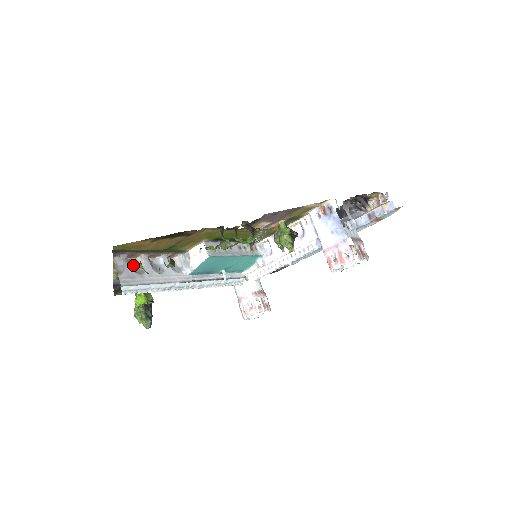
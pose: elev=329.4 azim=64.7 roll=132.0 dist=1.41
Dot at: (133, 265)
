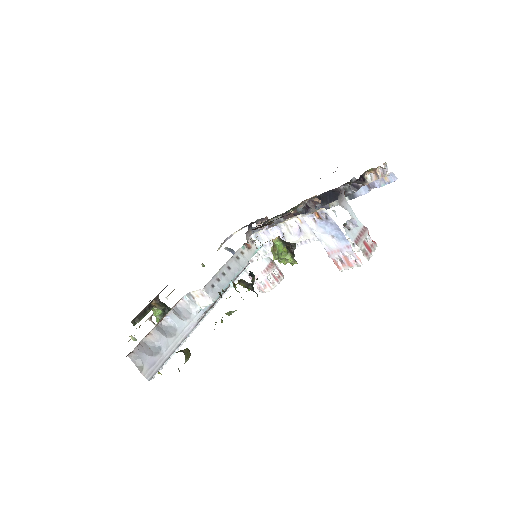
Dot at: (147, 346)
